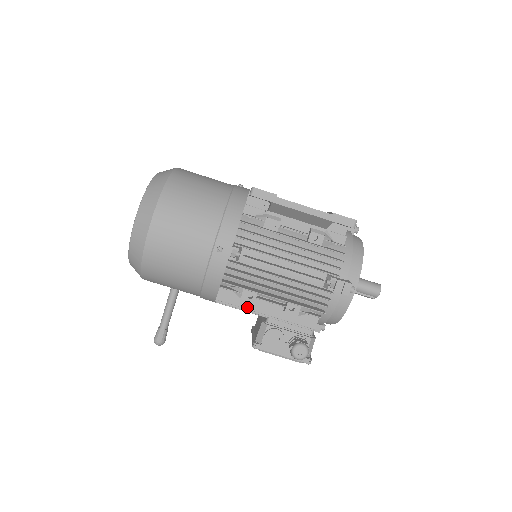
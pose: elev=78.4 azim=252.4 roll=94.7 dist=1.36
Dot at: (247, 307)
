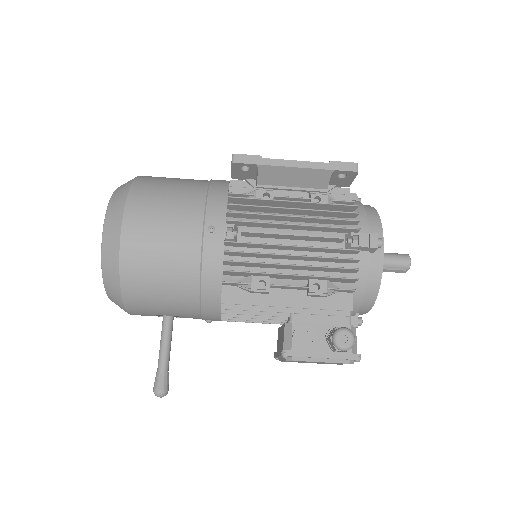
Dot at: (262, 303)
